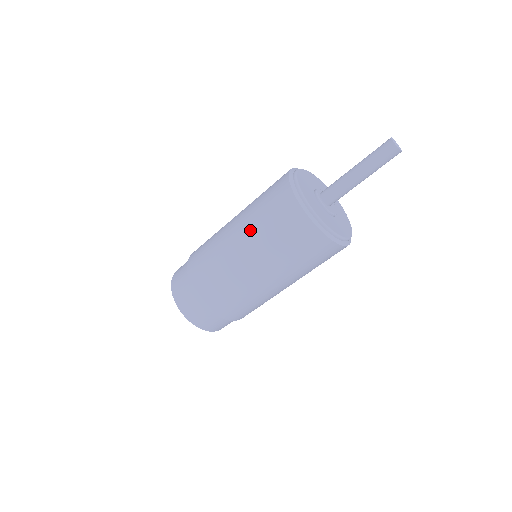
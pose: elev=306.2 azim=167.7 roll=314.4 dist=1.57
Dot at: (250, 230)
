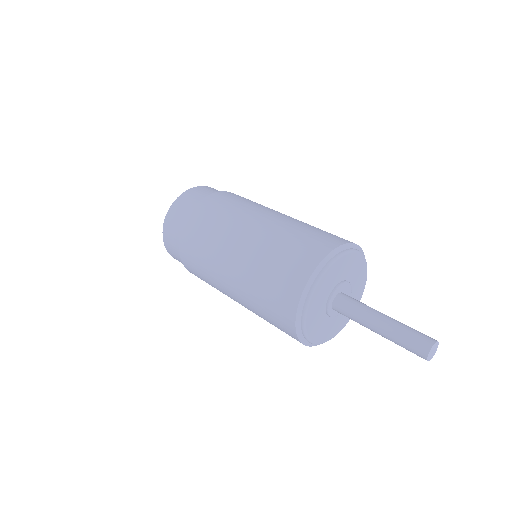
Dot at: (244, 291)
